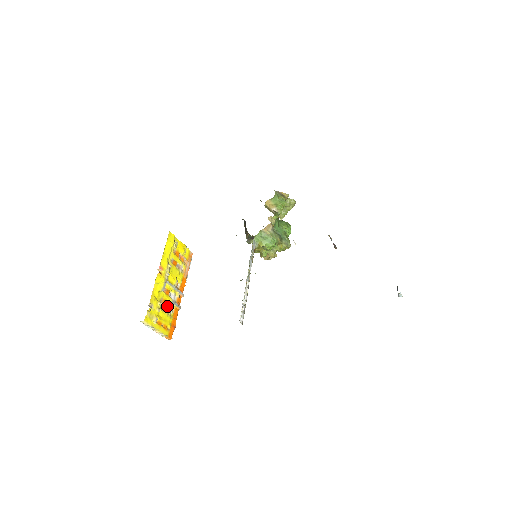
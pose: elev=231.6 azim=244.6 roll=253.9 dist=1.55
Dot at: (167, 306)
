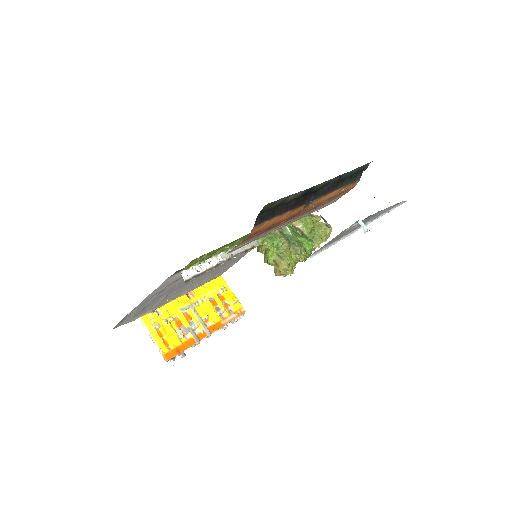
Dot at: (180, 328)
